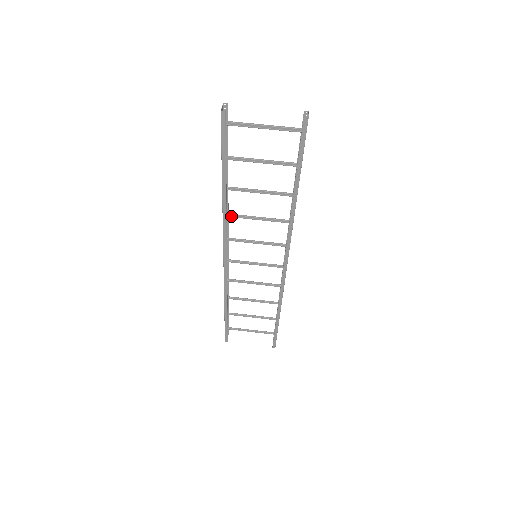
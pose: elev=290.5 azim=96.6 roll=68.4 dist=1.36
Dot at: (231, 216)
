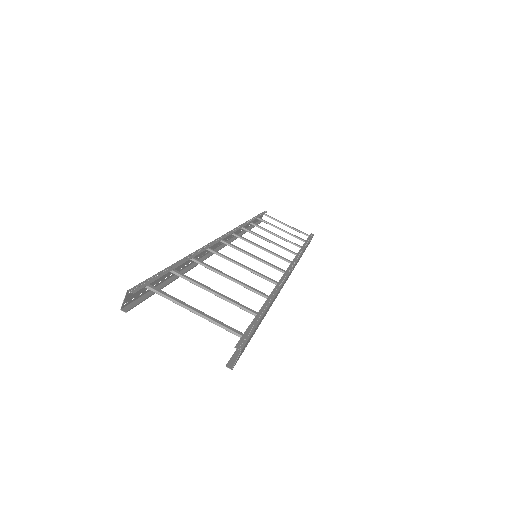
Dot at: (212, 249)
